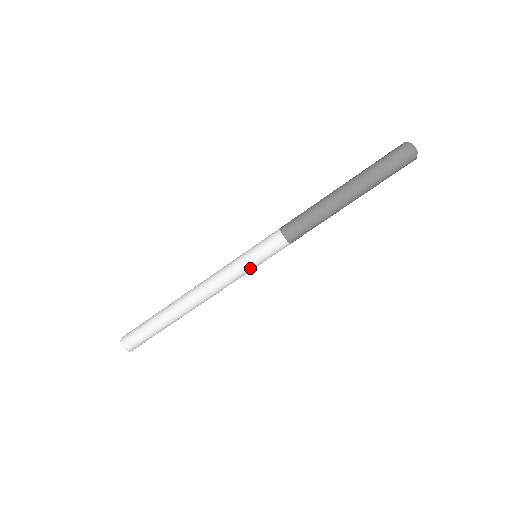
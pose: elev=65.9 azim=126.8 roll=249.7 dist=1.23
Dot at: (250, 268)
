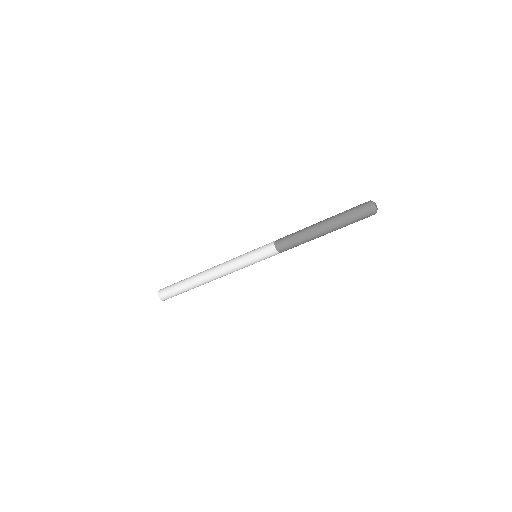
Dot at: (252, 264)
